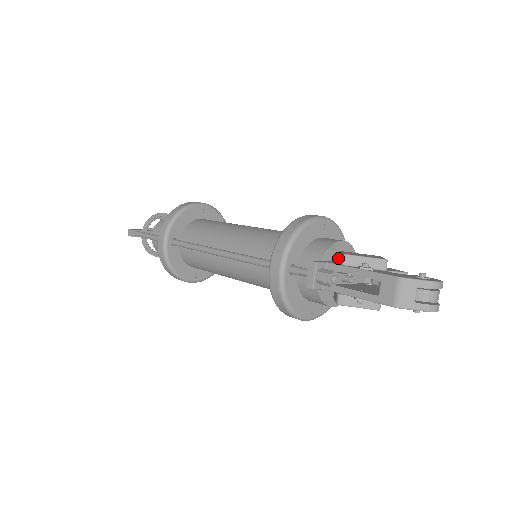
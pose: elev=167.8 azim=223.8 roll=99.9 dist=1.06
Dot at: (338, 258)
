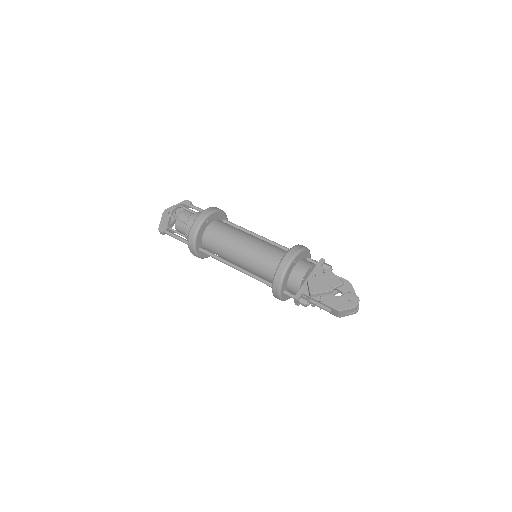
Dot at: (306, 281)
